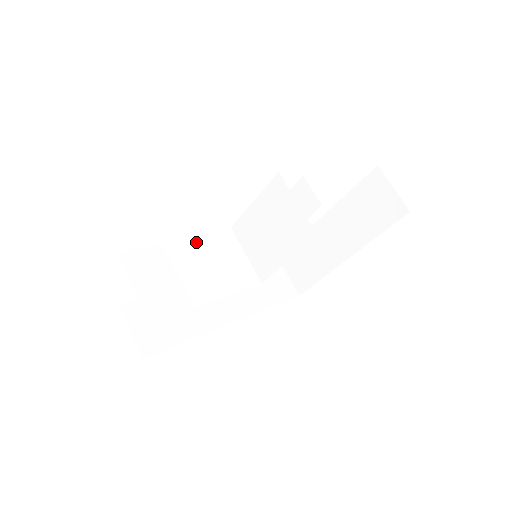
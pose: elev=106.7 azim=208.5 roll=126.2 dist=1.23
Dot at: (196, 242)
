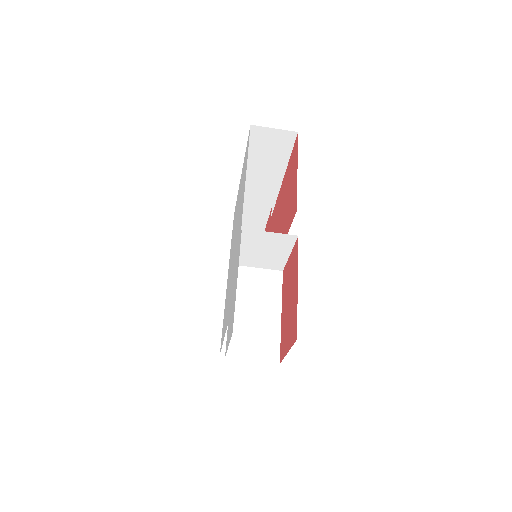
Dot at: (236, 298)
